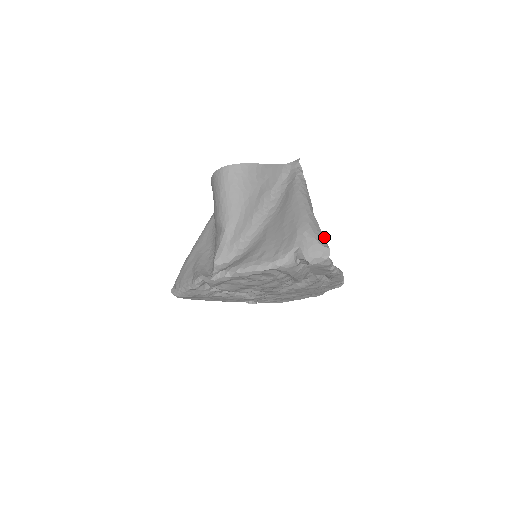
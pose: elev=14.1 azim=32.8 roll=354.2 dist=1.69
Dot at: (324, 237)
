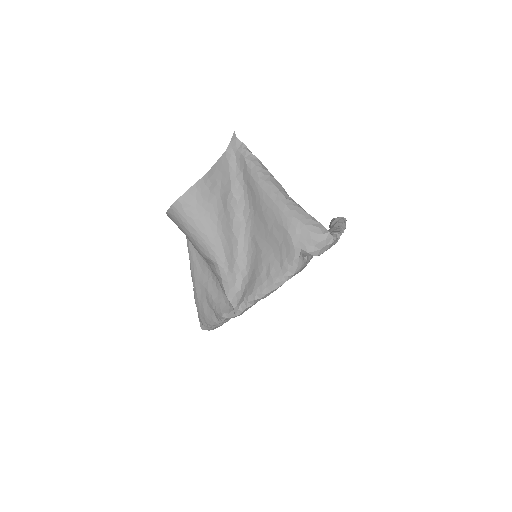
Dot at: (316, 221)
